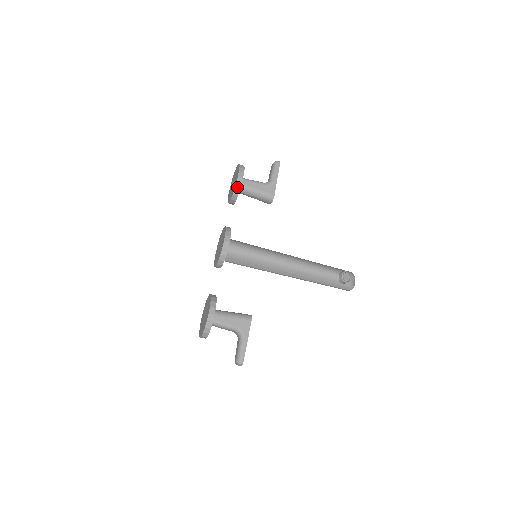
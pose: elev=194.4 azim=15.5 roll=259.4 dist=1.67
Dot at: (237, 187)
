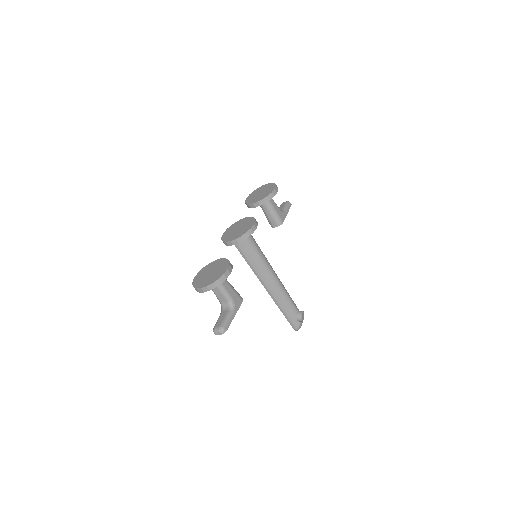
Dot at: (270, 195)
